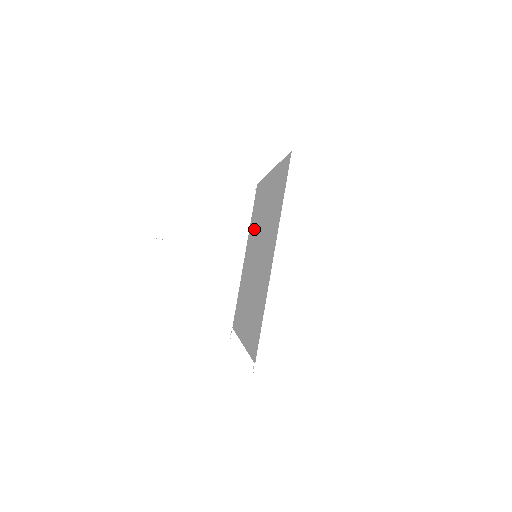
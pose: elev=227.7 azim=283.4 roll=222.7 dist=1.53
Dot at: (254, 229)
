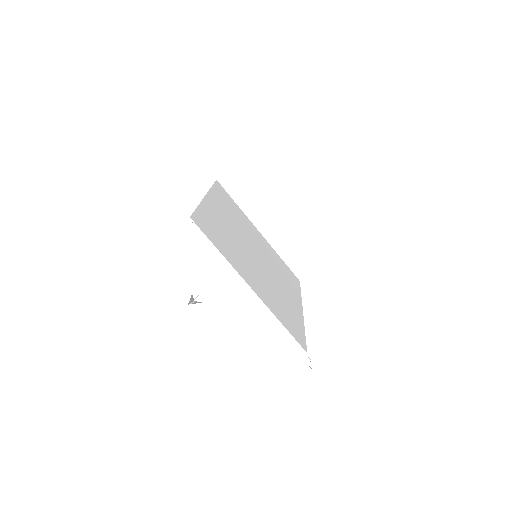
Dot at: (281, 275)
